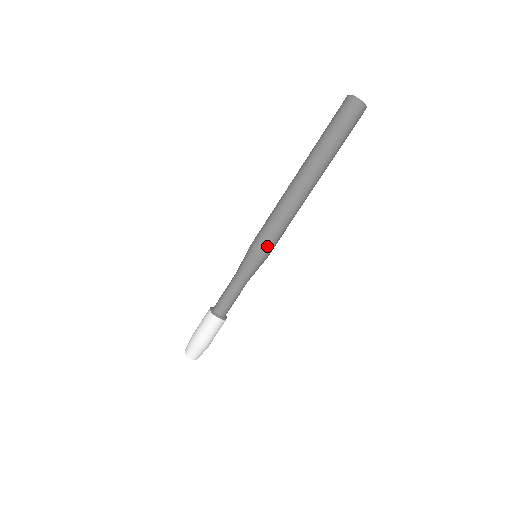
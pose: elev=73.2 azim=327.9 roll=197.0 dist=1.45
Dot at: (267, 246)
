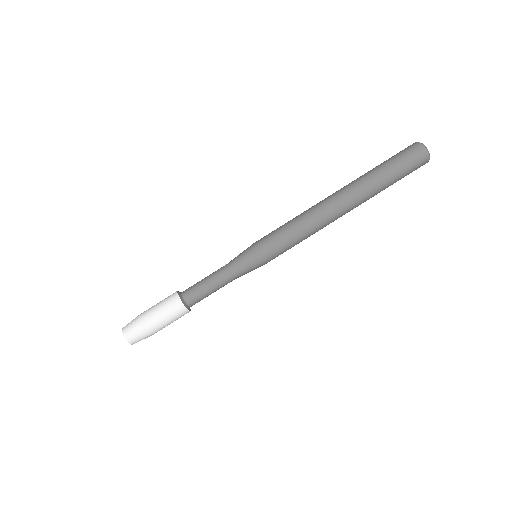
Dot at: (269, 239)
